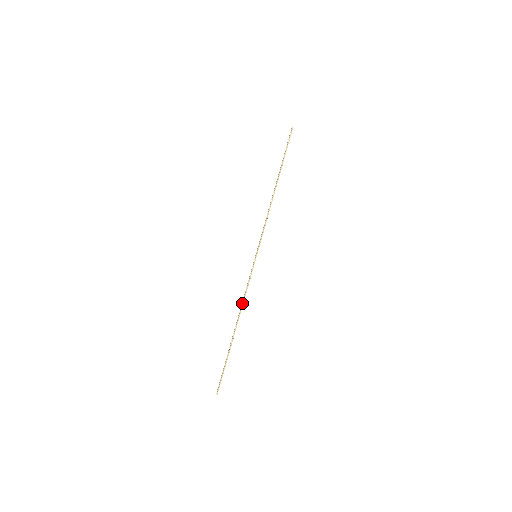
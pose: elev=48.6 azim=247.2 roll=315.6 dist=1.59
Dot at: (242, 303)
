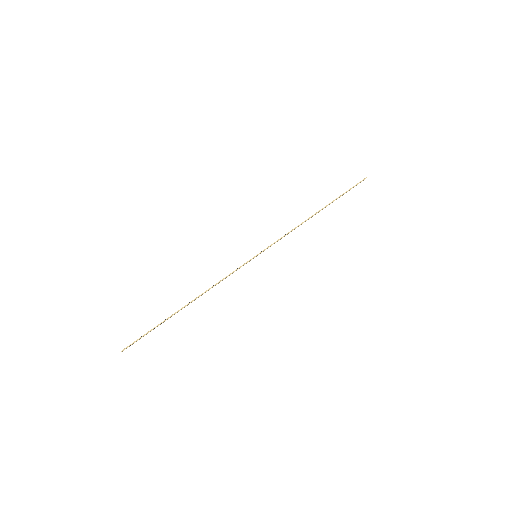
Dot at: (212, 286)
